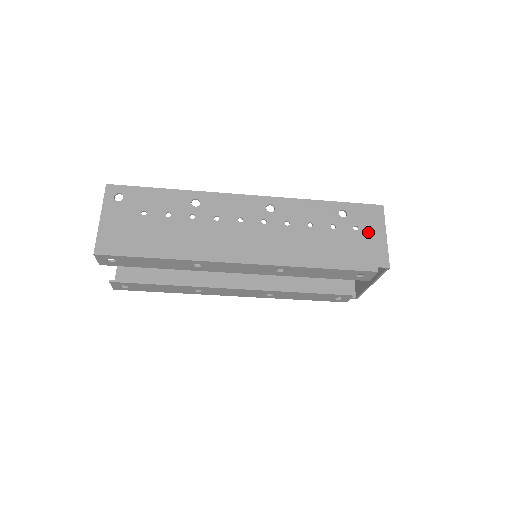
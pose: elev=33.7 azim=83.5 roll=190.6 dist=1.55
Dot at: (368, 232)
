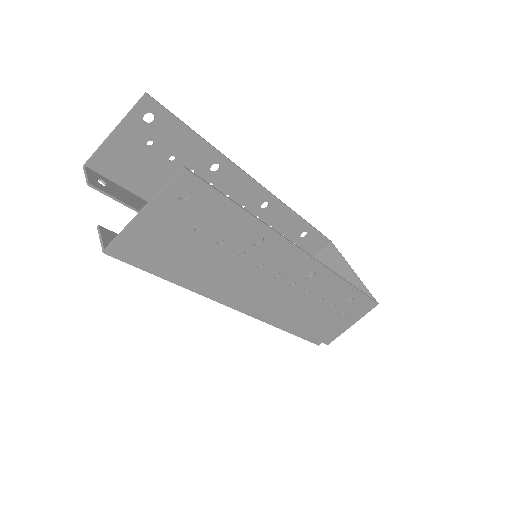
Dot at: (346, 319)
